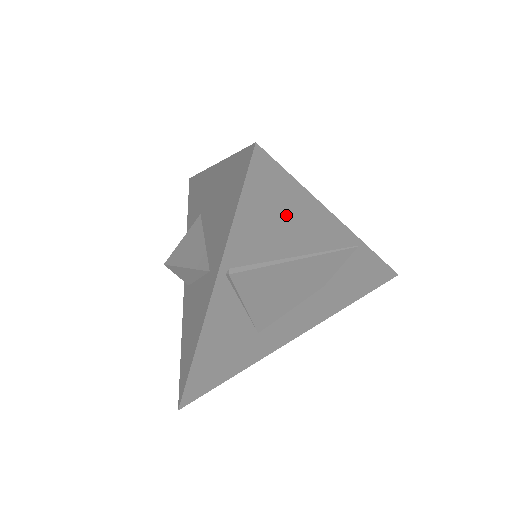
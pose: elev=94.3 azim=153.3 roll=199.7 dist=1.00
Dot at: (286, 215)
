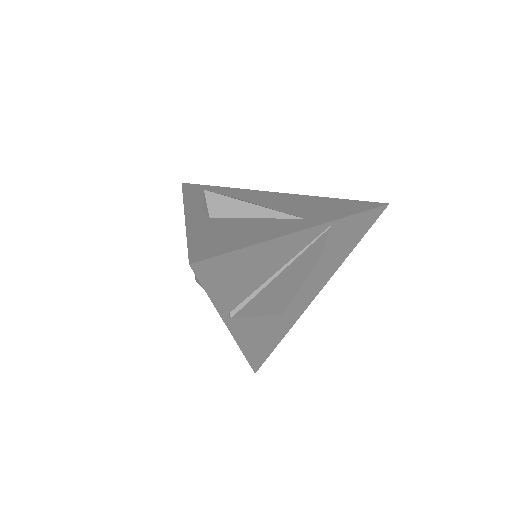
Dot at: (249, 265)
